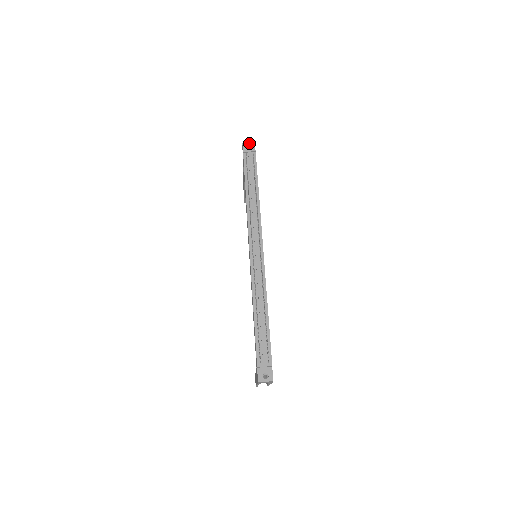
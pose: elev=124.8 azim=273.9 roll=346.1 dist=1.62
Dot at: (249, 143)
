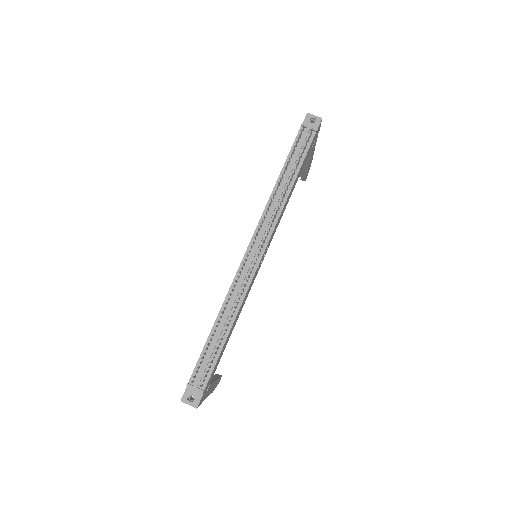
Dot at: (315, 116)
